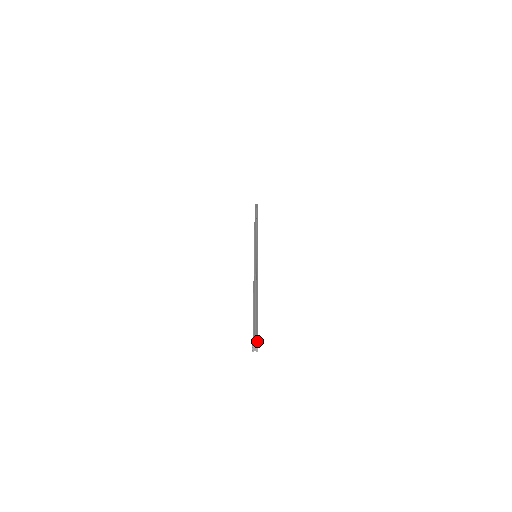
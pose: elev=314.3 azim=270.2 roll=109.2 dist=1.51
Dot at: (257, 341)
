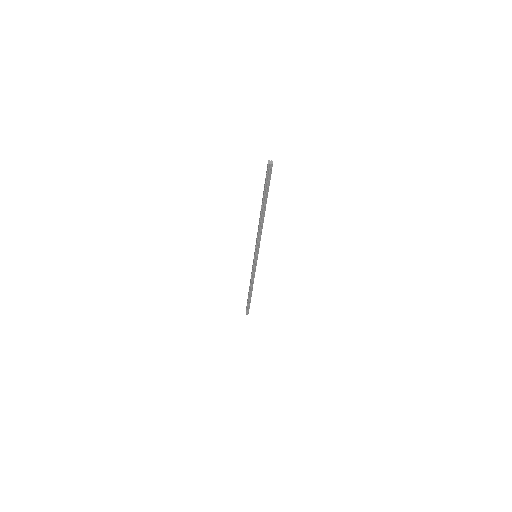
Dot at: occluded
